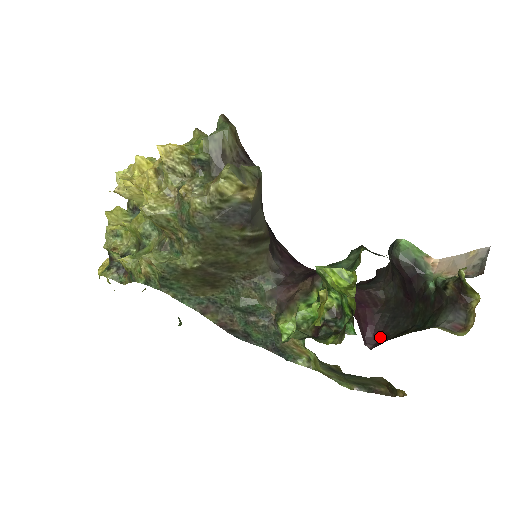
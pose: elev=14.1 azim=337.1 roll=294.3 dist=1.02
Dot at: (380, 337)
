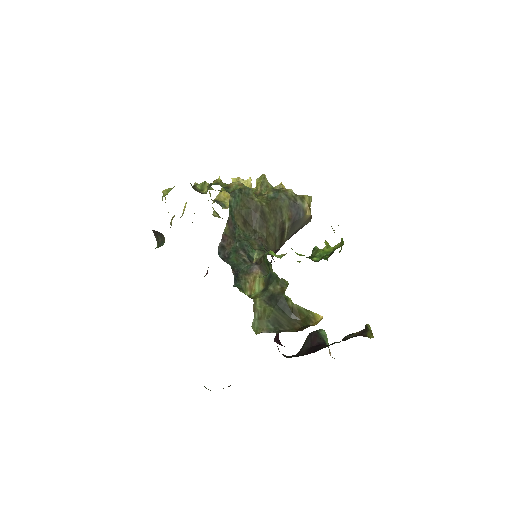
Dot at: occluded
